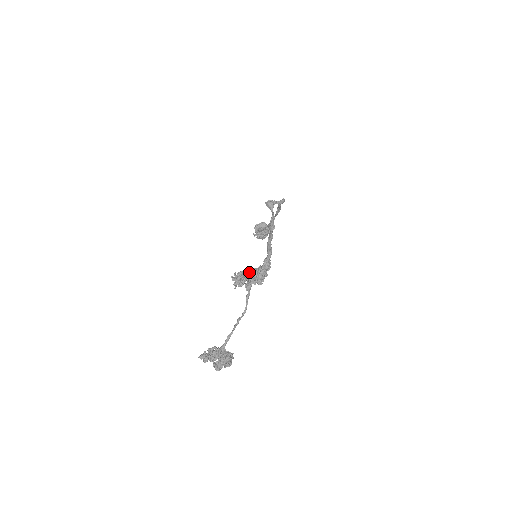
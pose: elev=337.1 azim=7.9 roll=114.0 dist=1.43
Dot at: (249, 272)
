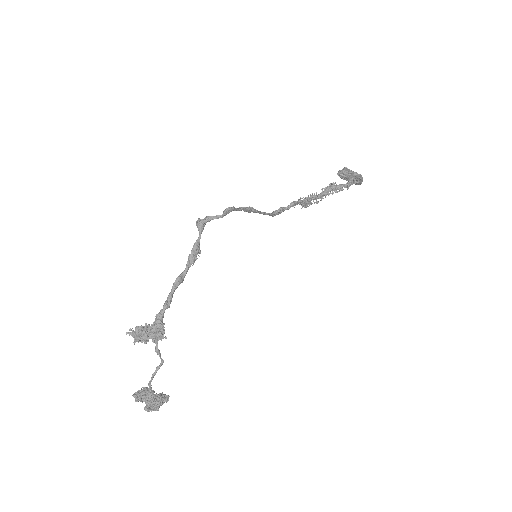
Dot at: (139, 330)
